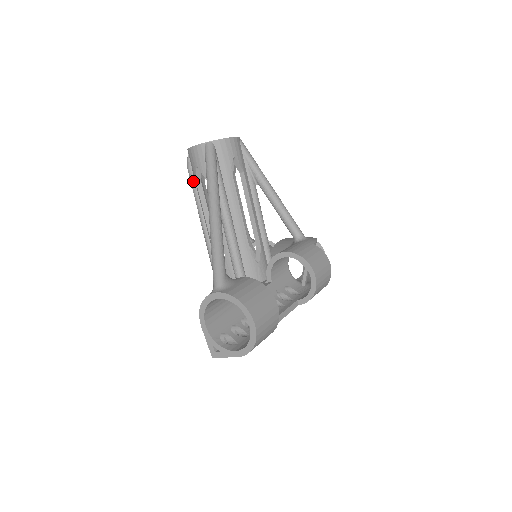
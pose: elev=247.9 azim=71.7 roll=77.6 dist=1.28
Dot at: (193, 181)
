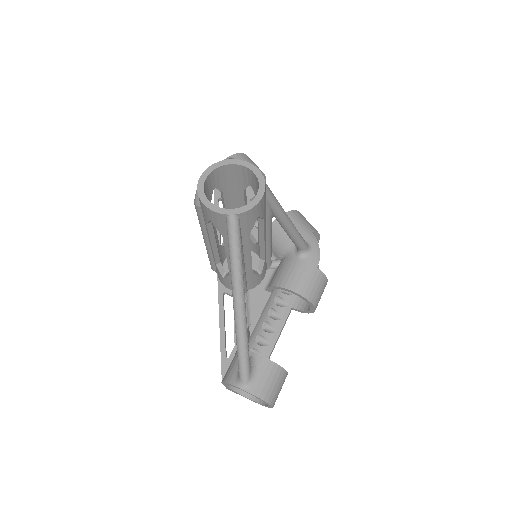
Dot at: (201, 216)
